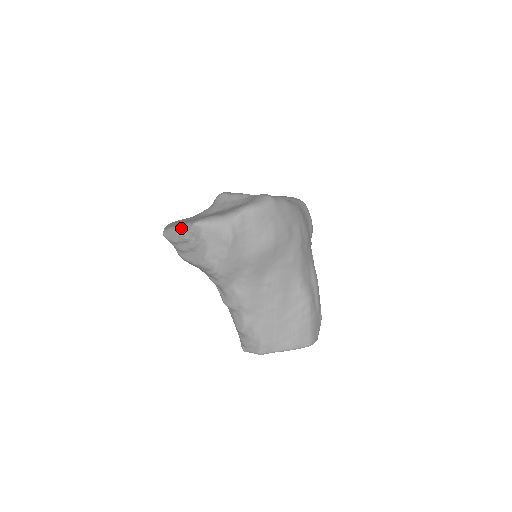
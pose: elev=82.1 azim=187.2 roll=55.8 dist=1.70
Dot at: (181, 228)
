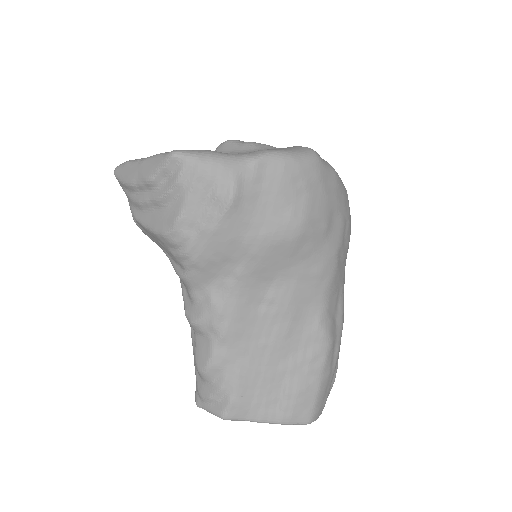
Dot at: (147, 160)
